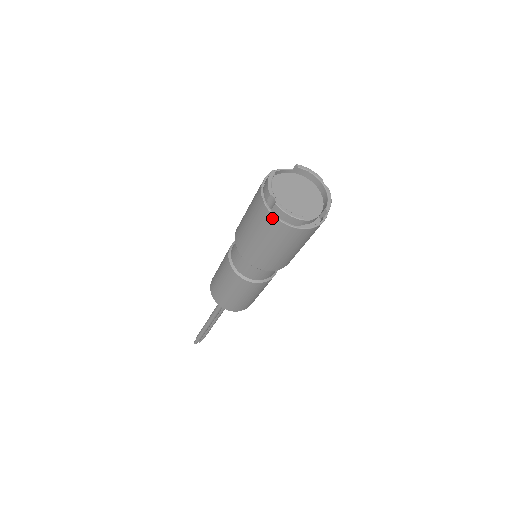
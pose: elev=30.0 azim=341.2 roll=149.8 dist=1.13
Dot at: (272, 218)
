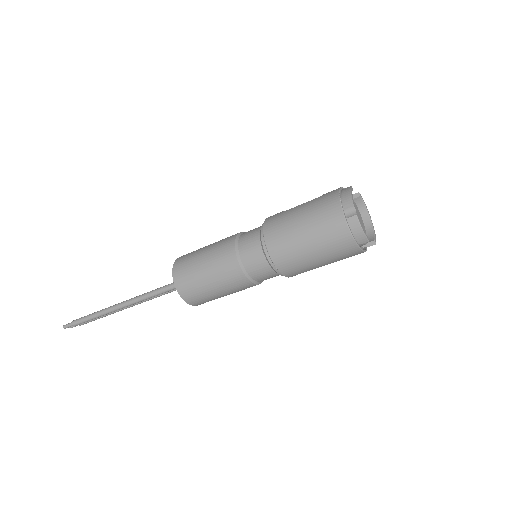
Dot at: (344, 226)
